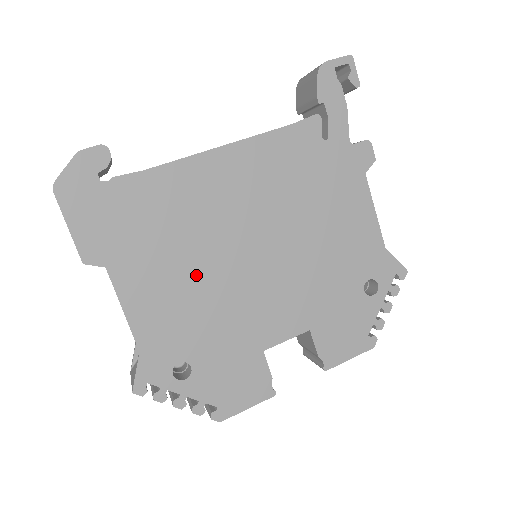
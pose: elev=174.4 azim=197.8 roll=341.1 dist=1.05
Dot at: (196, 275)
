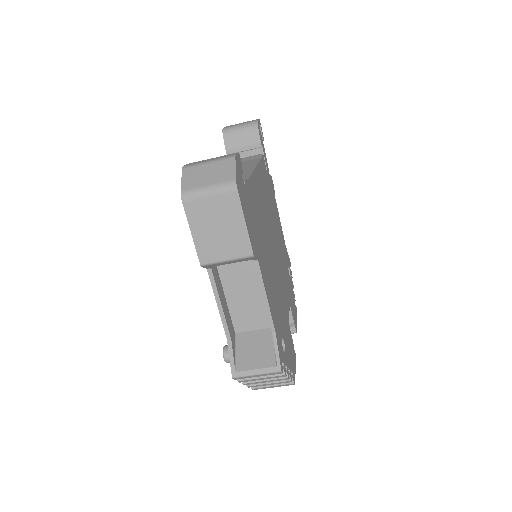
Dot at: (271, 265)
